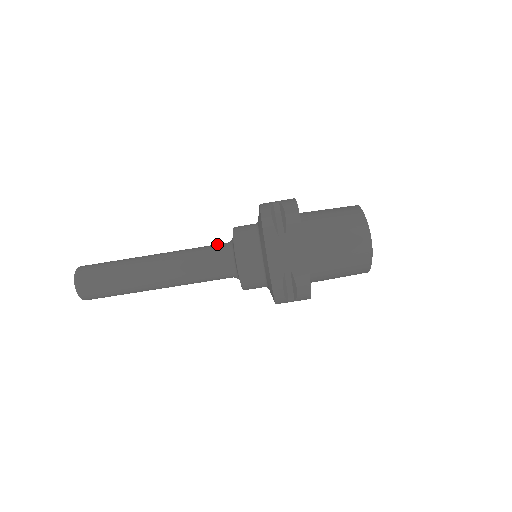
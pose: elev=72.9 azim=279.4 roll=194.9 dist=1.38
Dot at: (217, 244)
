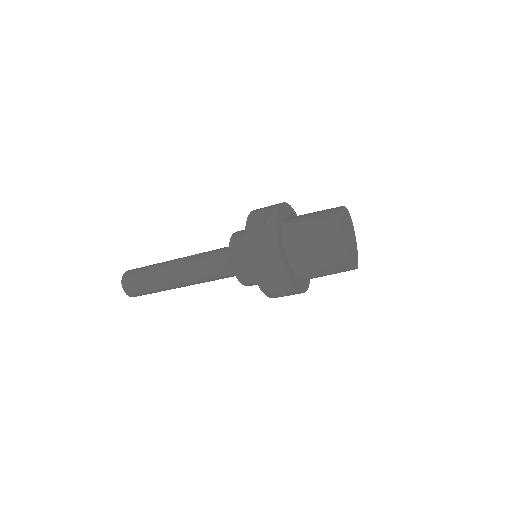
Dot at: (221, 266)
